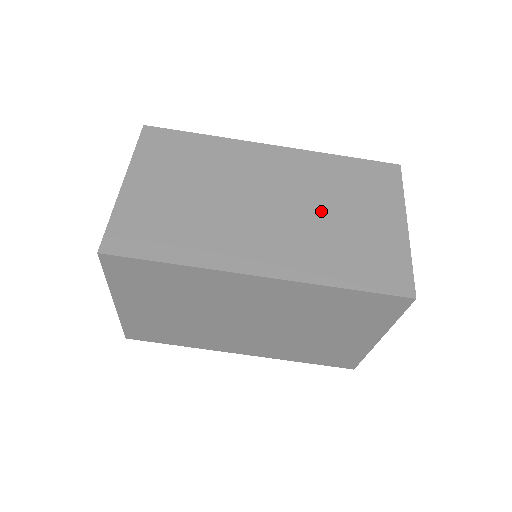
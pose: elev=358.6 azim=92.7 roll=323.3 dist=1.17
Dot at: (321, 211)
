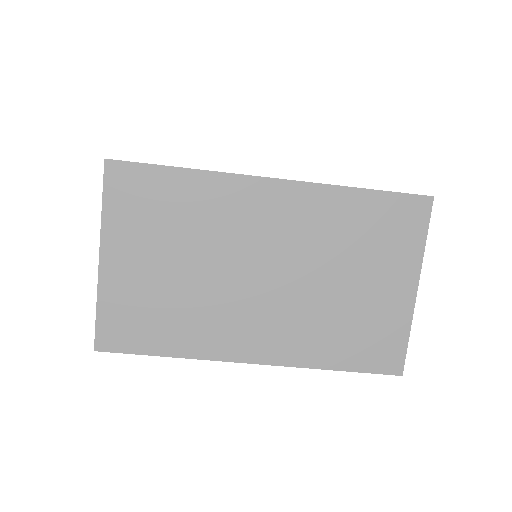
Dot at: (323, 279)
